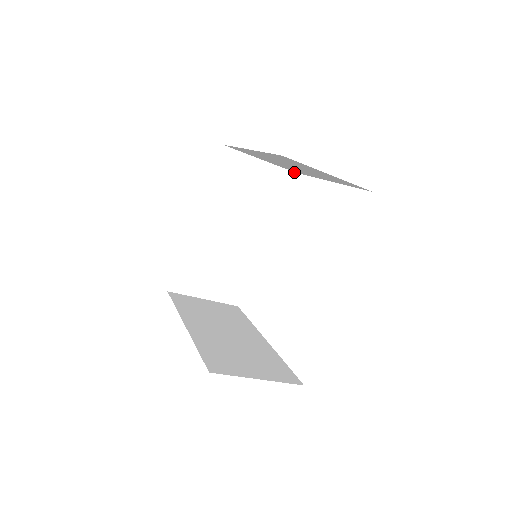
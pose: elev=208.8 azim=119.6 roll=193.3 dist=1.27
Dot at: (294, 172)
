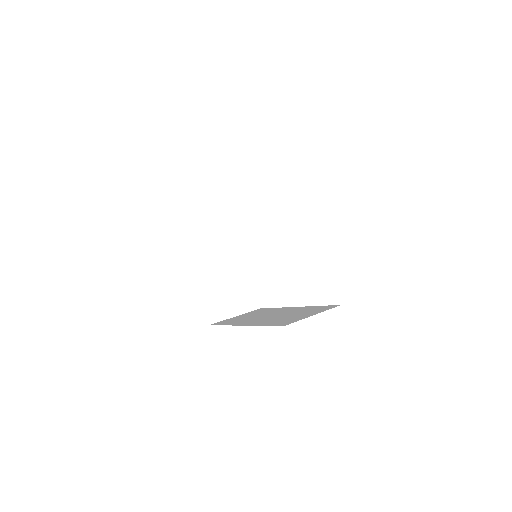
Dot at: occluded
